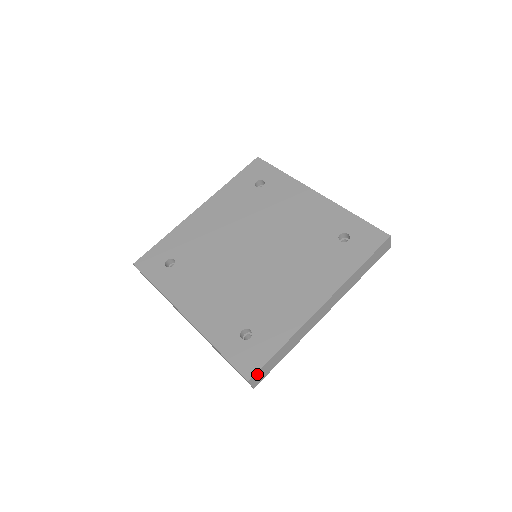
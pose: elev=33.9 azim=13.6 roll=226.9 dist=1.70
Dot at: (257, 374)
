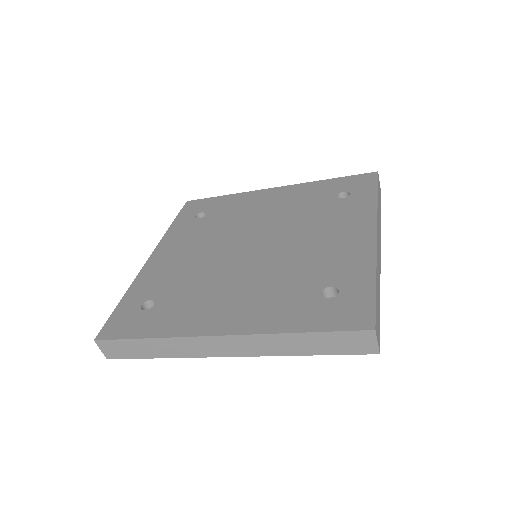
Dot at: (108, 342)
